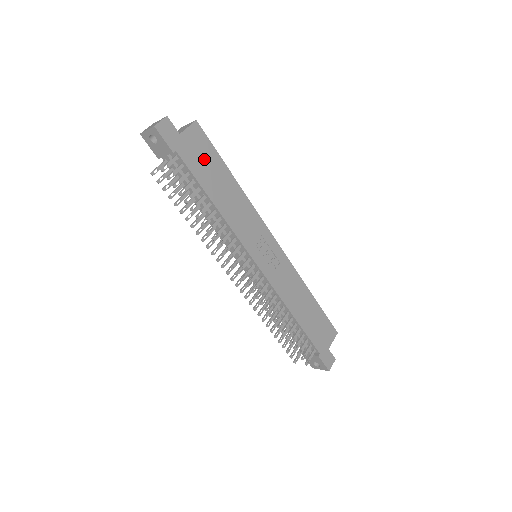
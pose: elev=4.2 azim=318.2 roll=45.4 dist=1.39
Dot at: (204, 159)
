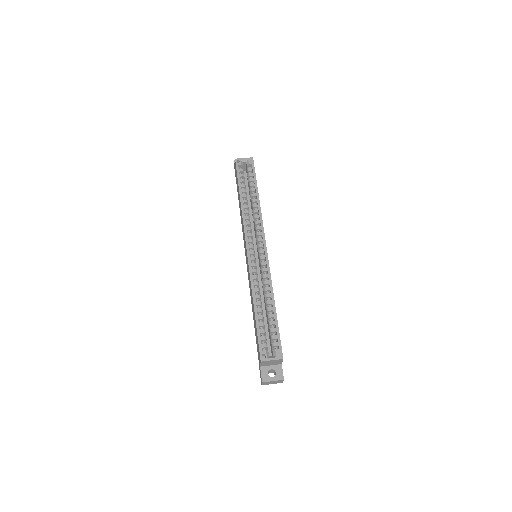
Dot at: occluded
